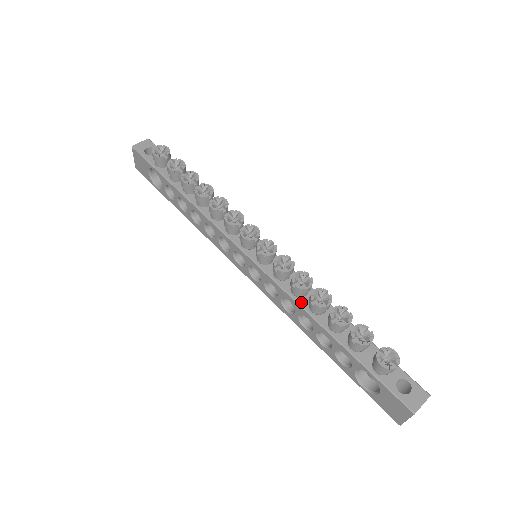
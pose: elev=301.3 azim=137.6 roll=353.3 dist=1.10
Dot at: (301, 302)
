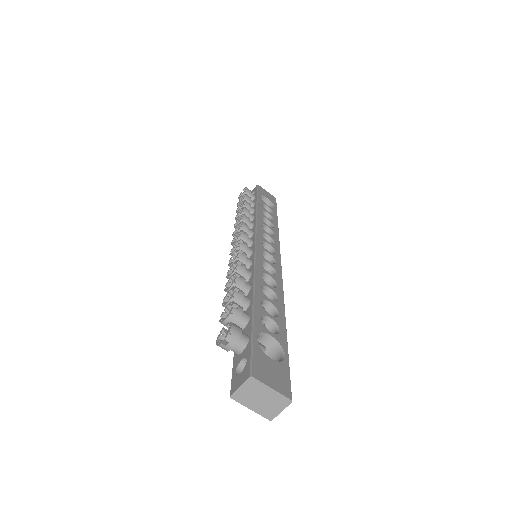
Dot at: occluded
